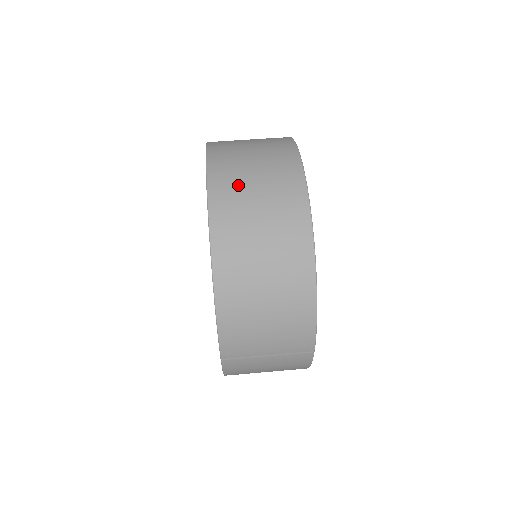
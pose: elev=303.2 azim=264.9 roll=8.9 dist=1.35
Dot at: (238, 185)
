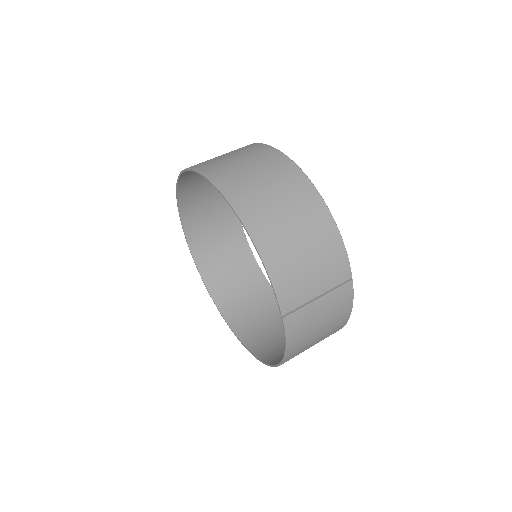
Dot at: (230, 168)
